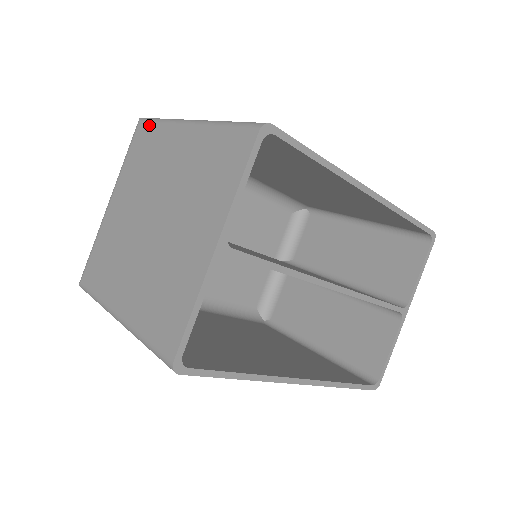
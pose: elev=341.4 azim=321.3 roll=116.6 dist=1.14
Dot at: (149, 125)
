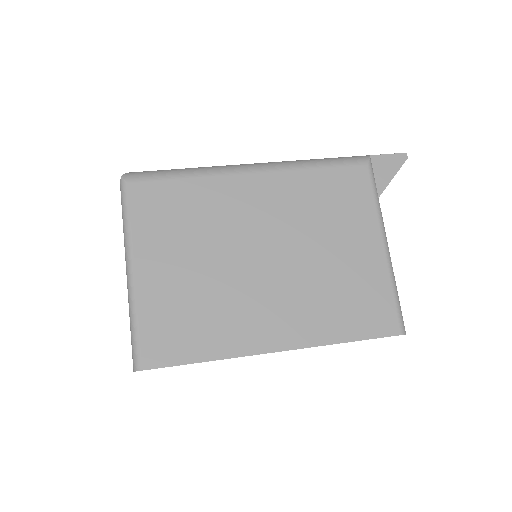
Dot at: (122, 209)
